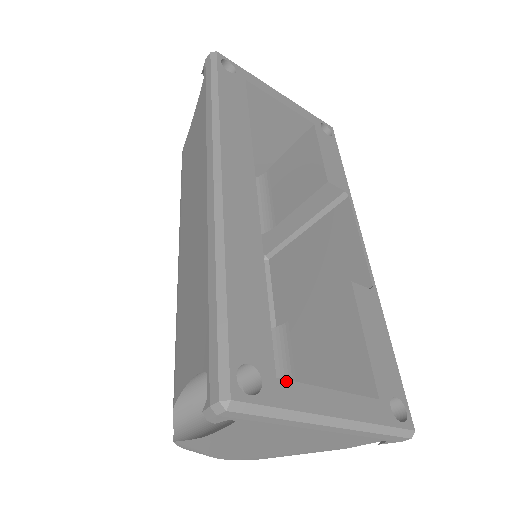
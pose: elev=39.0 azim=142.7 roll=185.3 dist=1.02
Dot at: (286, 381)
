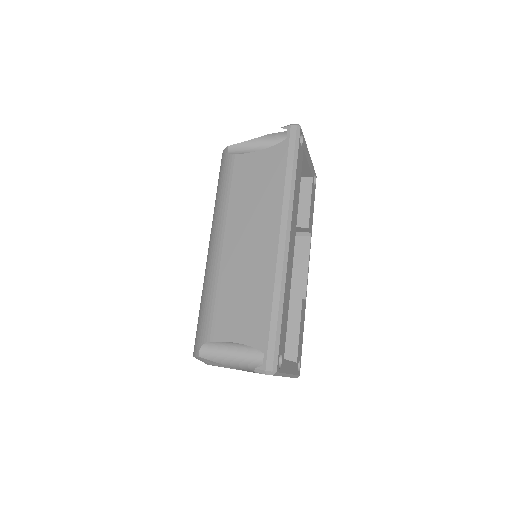
Dot at: (285, 360)
